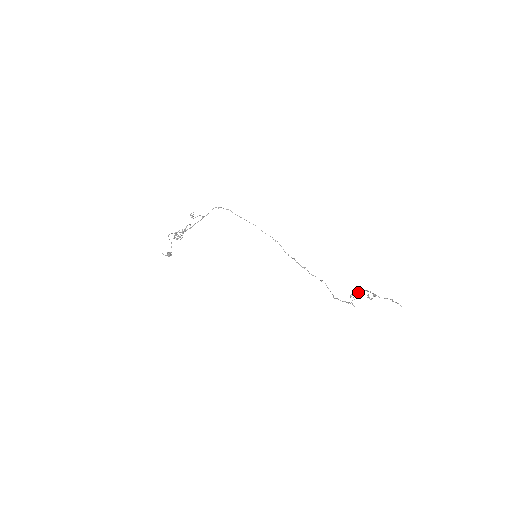
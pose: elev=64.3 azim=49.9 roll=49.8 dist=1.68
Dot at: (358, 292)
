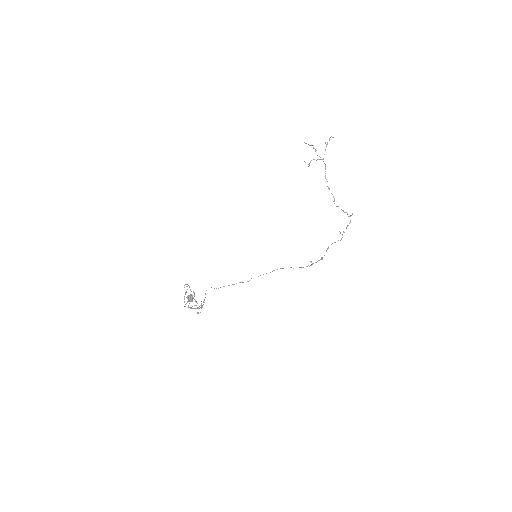
Dot at: occluded
